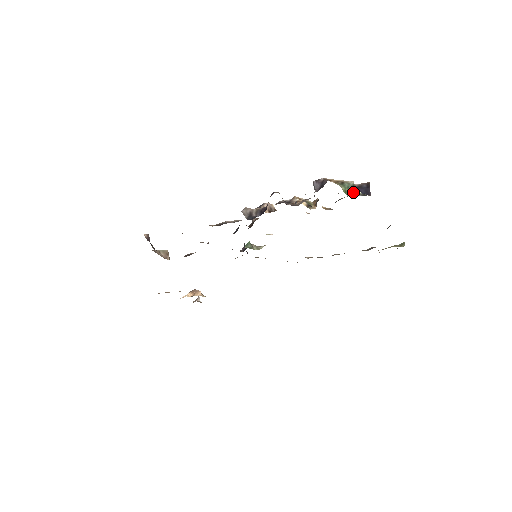
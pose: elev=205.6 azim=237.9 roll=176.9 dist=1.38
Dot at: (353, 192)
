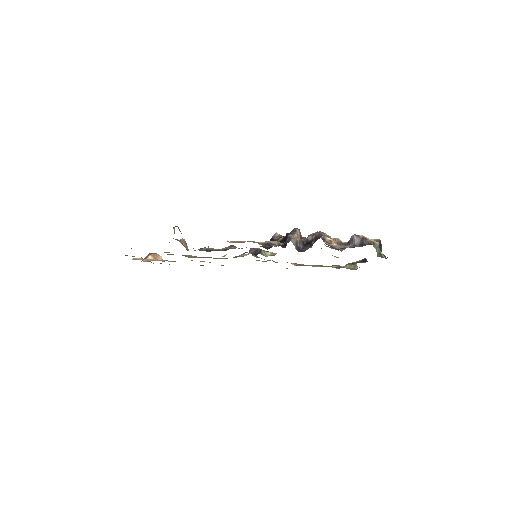
Dot at: (379, 253)
